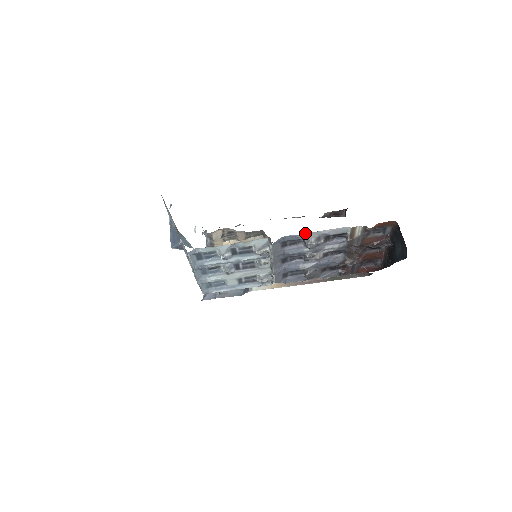
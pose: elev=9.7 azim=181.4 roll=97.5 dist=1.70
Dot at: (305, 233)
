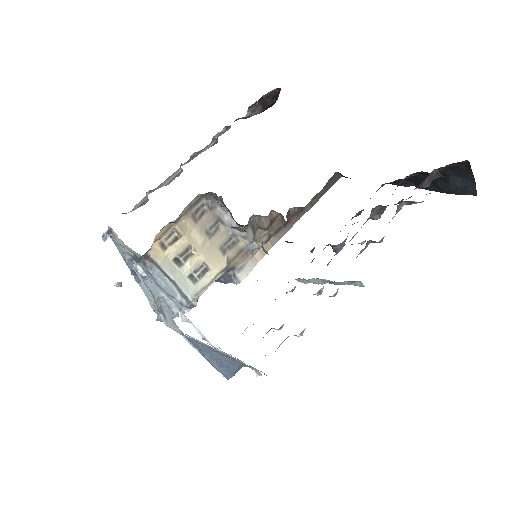
Dot at: occluded
